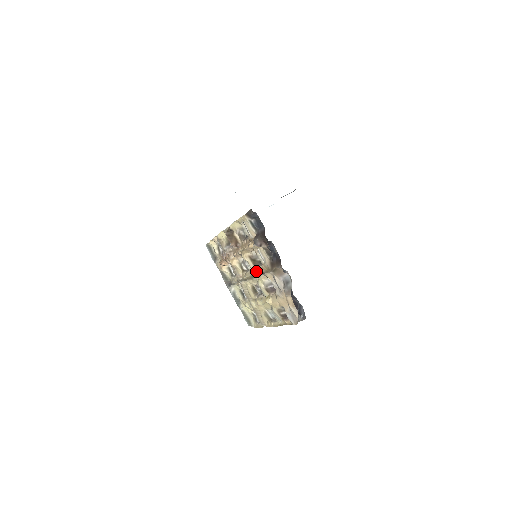
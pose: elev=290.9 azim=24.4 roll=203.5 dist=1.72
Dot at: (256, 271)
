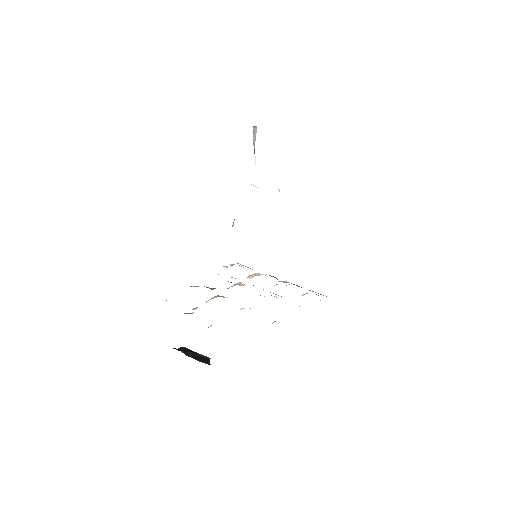
Dot at: occluded
